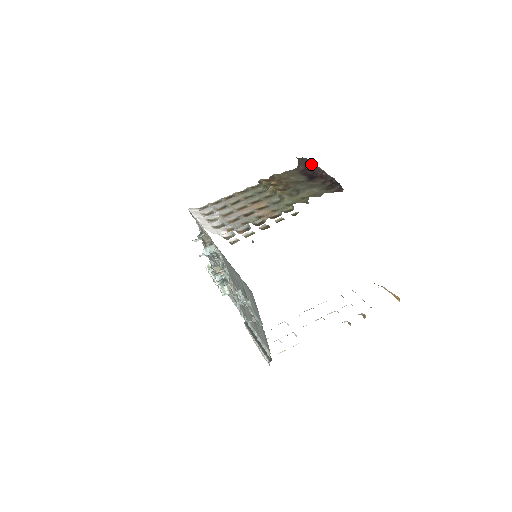
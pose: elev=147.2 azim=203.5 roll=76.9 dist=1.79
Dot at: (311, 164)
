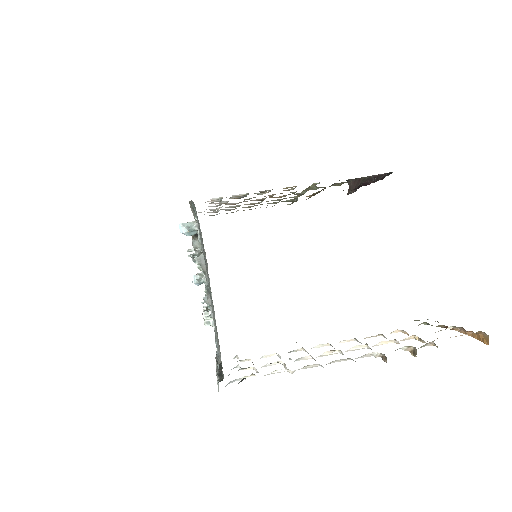
Dot at: (362, 179)
